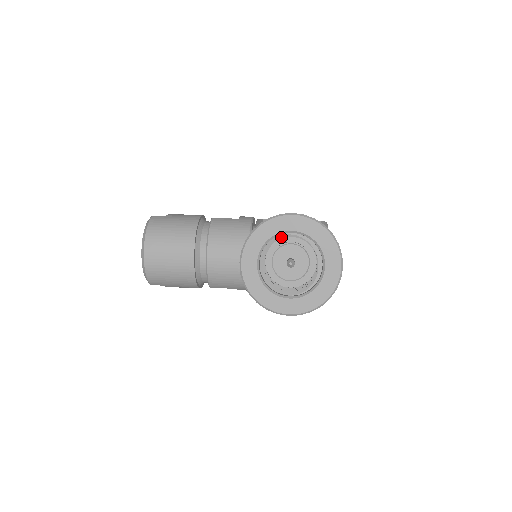
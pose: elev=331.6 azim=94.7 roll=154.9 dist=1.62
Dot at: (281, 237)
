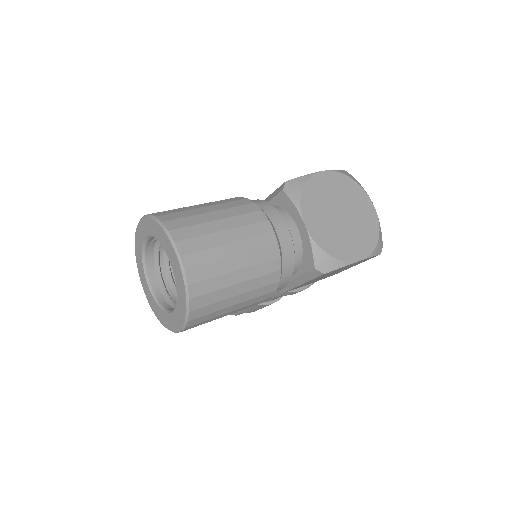
Dot at: (158, 246)
